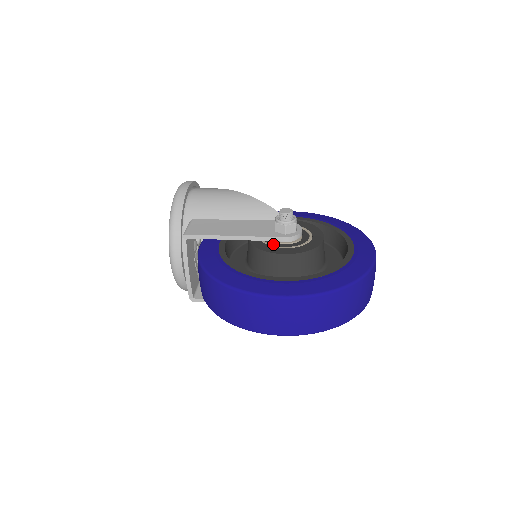
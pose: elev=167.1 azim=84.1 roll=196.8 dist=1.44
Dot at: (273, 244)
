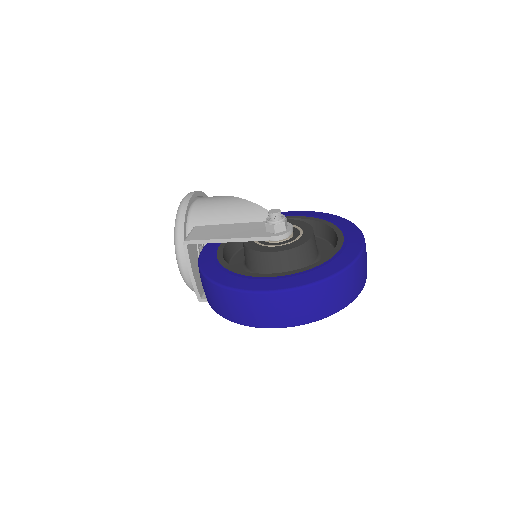
Dot at: (264, 243)
